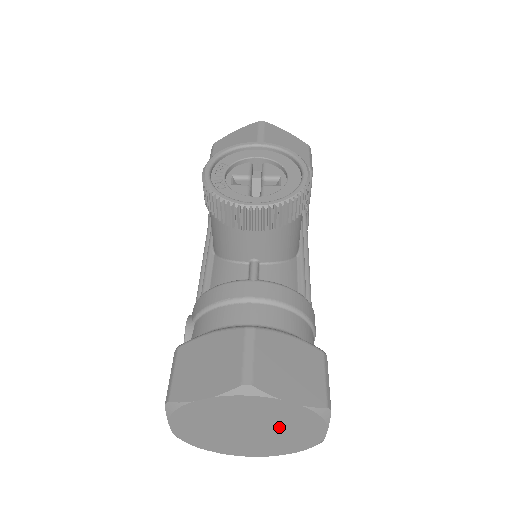
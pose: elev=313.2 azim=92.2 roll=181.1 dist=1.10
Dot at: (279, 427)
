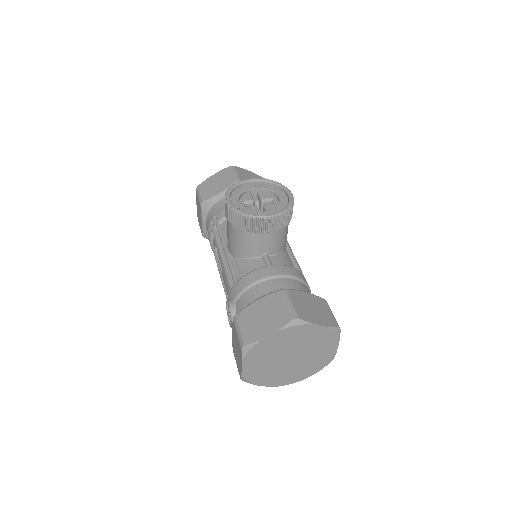
Dot at: (310, 350)
